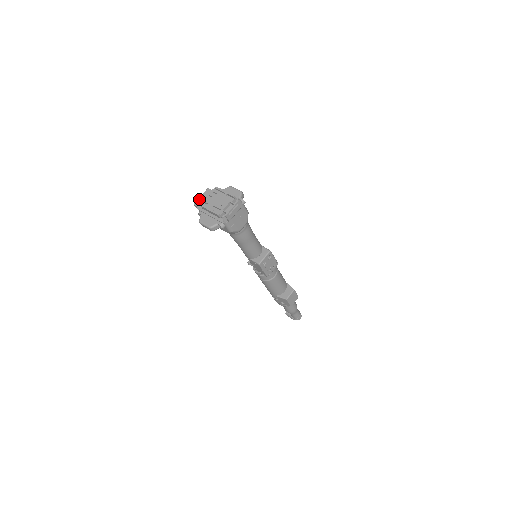
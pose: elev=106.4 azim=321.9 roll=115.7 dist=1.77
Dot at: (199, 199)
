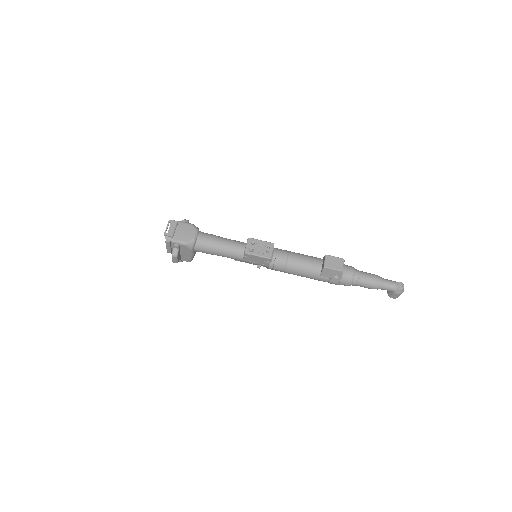
Dot at: occluded
